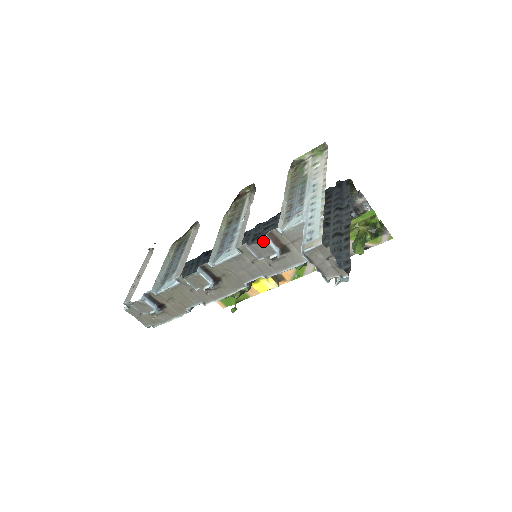
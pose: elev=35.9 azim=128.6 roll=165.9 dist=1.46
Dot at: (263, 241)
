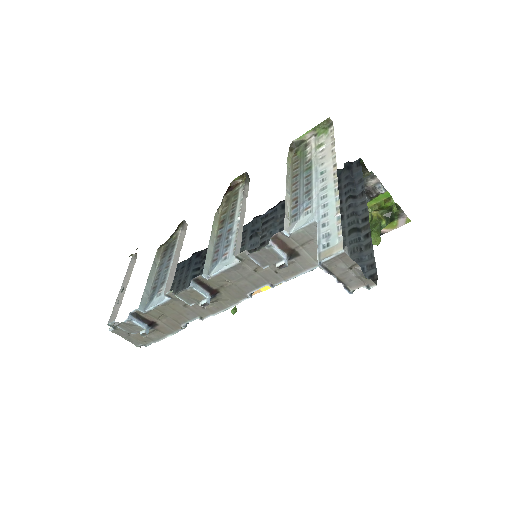
Dot at: (267, 247)
